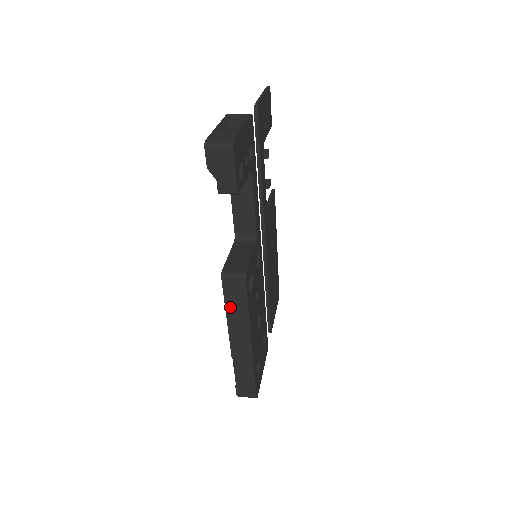
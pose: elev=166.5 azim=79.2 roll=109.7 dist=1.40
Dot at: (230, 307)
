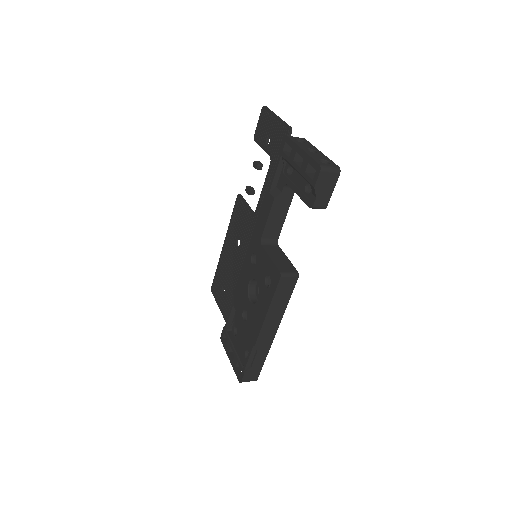
Dot at: (275, 303)
